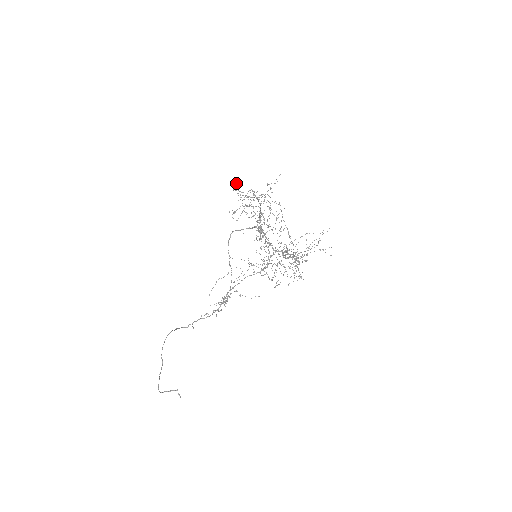
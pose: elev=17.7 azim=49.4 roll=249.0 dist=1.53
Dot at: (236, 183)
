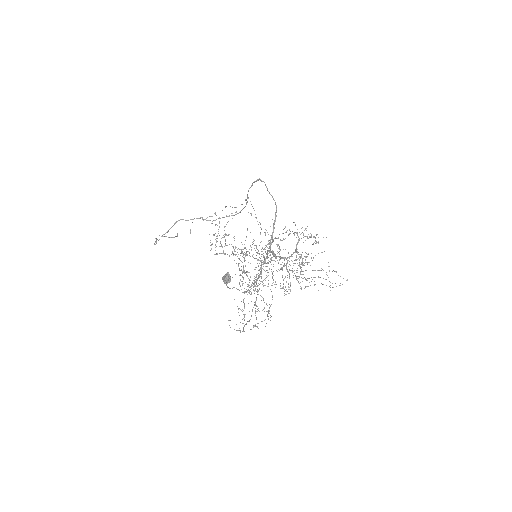
Dot at: (226, 281)
